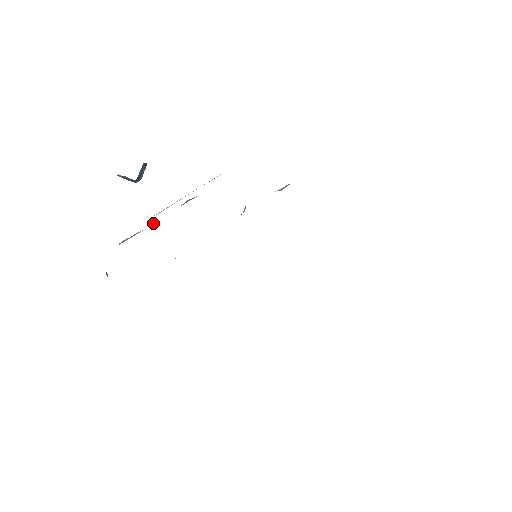
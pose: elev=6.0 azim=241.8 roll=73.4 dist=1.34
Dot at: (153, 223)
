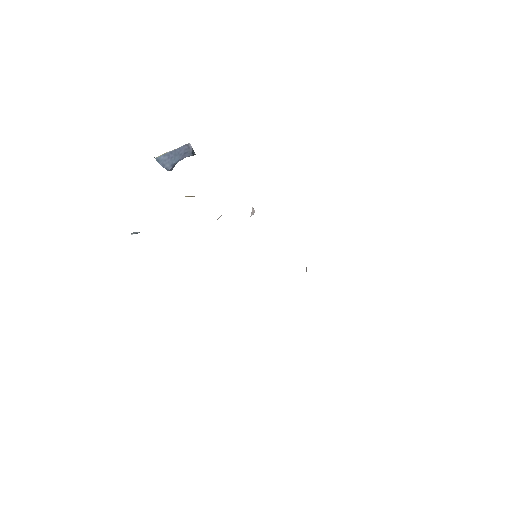
Dot at: occluded
